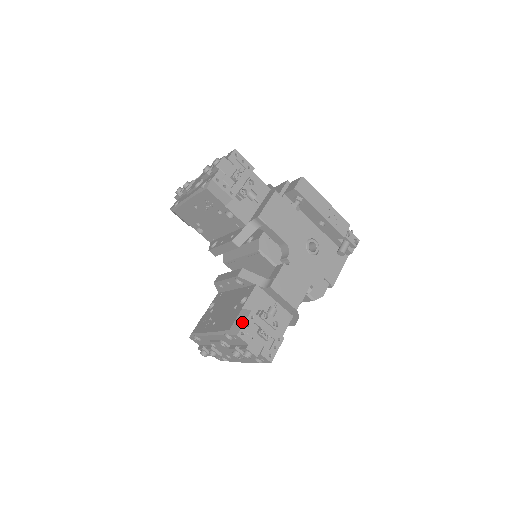
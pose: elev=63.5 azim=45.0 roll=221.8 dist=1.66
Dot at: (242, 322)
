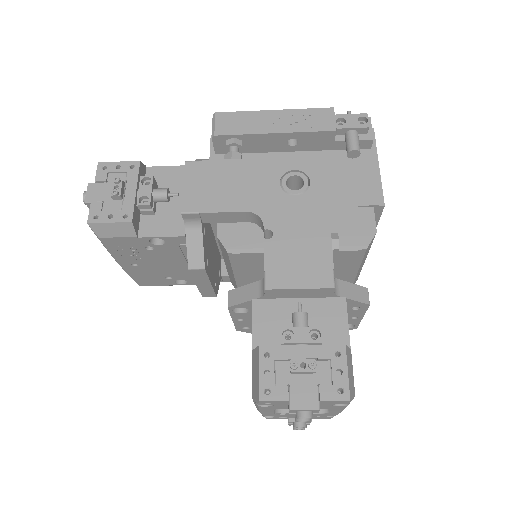
Dot at: (256, 374)
